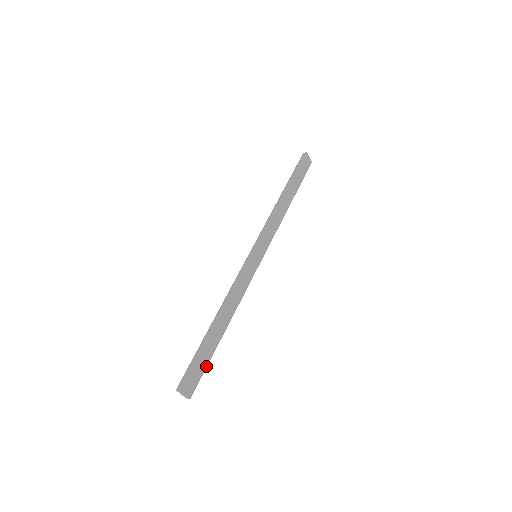
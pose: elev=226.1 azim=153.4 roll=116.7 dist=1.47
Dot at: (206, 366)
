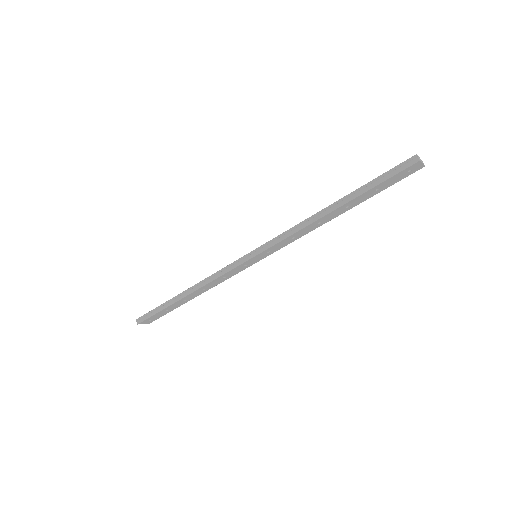
Dot at: (168, 312)
